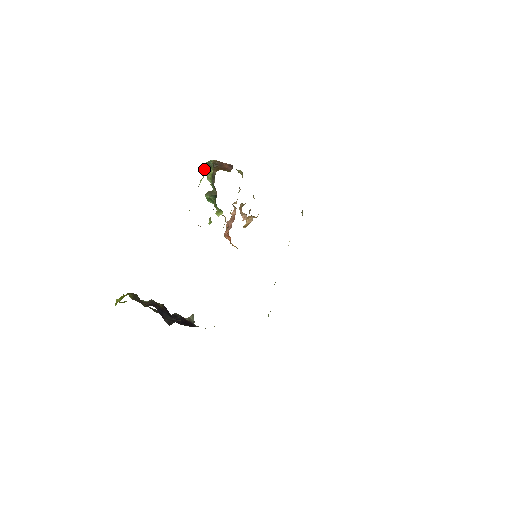
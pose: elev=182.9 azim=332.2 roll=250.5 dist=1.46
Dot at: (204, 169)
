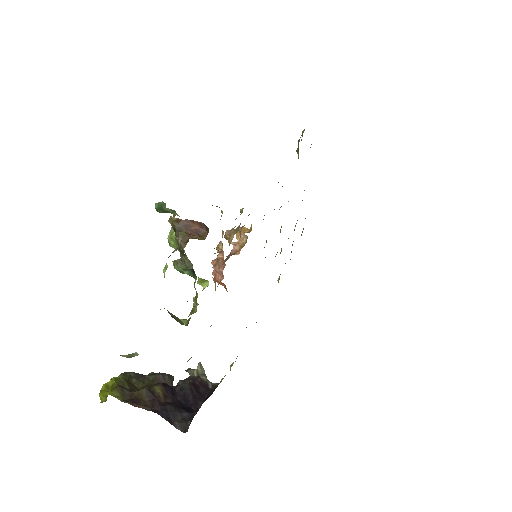
Dot at: occluded
